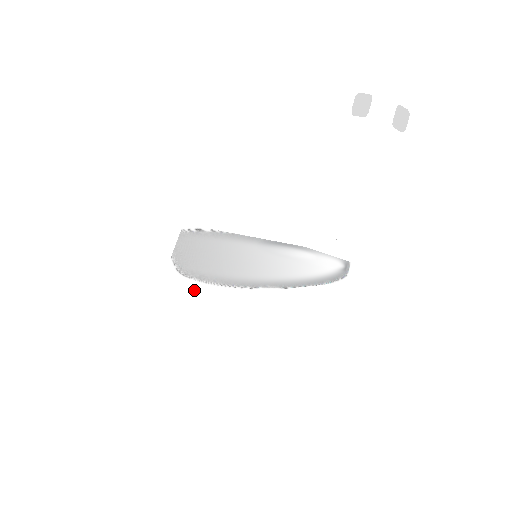
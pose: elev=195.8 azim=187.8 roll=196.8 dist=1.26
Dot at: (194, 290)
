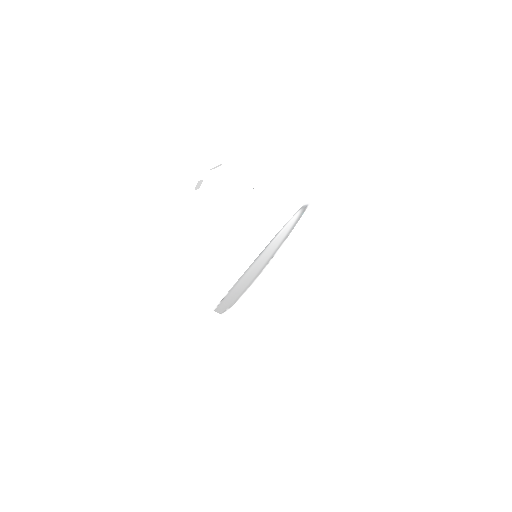
Dot at: (247, 294)
